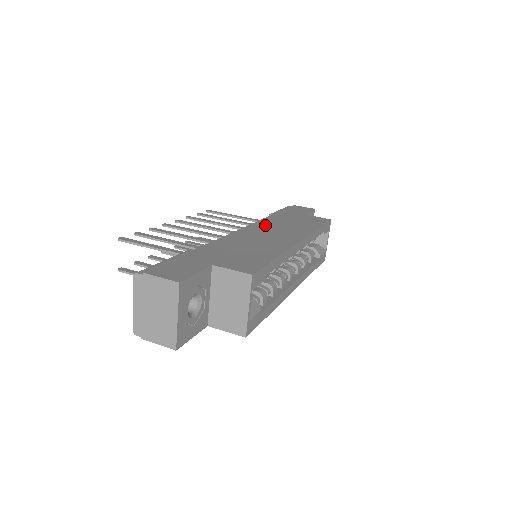
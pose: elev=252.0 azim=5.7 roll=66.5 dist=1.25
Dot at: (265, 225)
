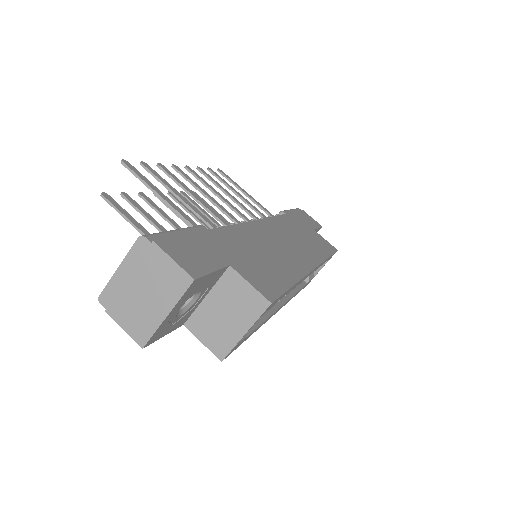
Dot at: (280, 227)
